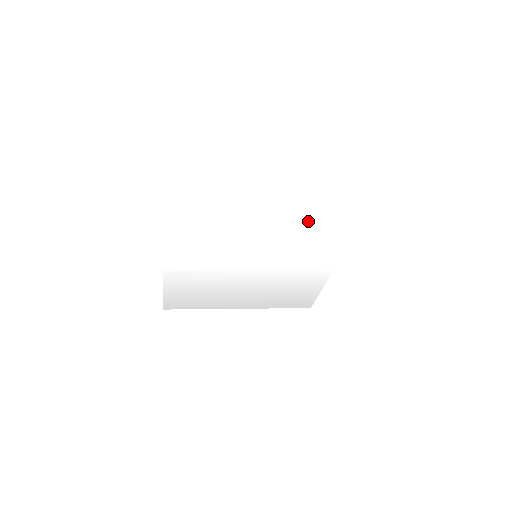
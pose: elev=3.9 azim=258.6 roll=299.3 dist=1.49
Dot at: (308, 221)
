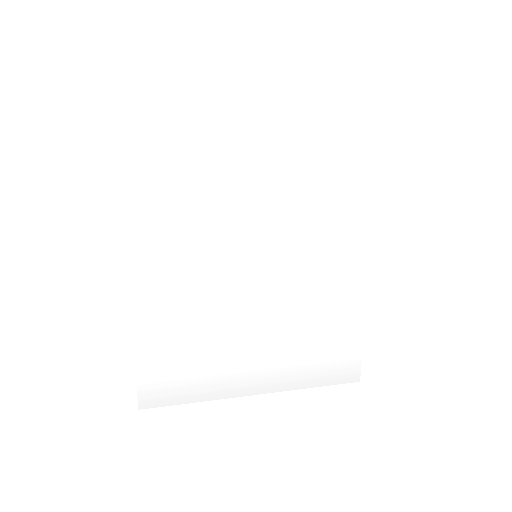
Dot at: (309, 173)
